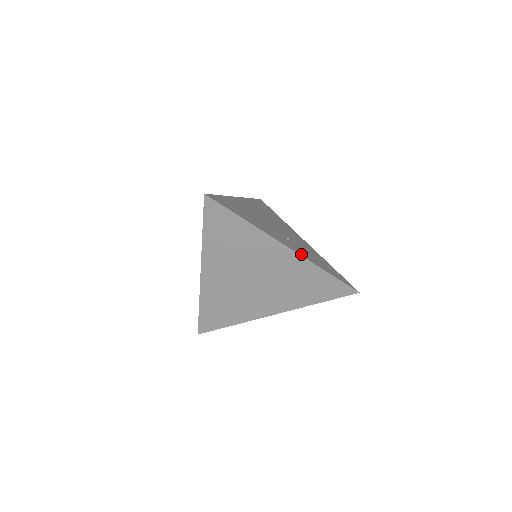
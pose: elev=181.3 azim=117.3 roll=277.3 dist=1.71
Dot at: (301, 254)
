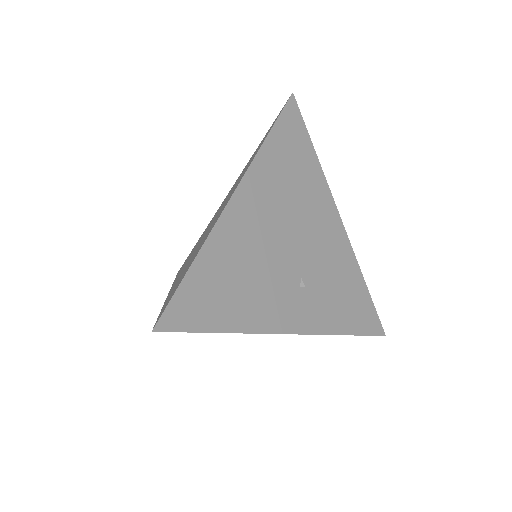
Dot at: (313, 327)
